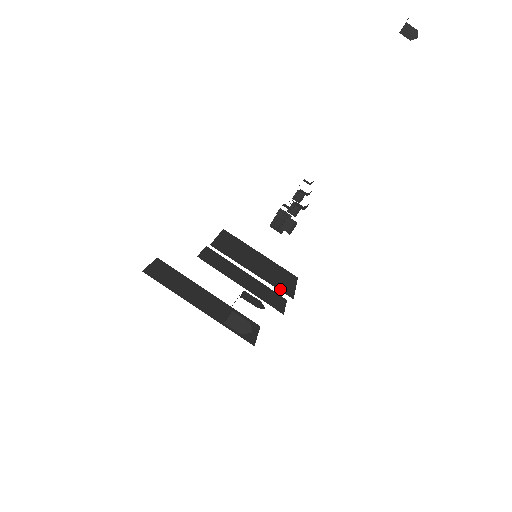
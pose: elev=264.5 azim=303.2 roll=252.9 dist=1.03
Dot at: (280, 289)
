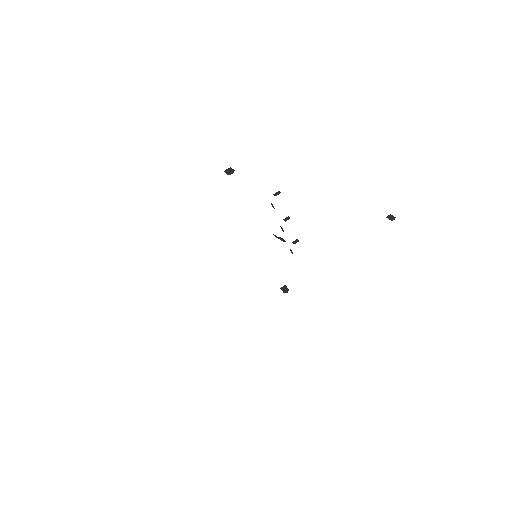
Dot at: occluded
